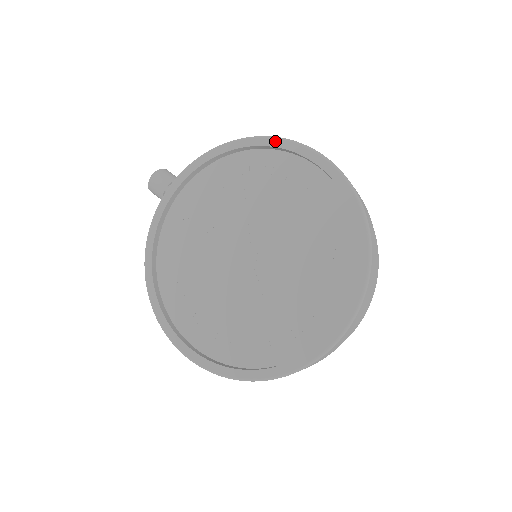
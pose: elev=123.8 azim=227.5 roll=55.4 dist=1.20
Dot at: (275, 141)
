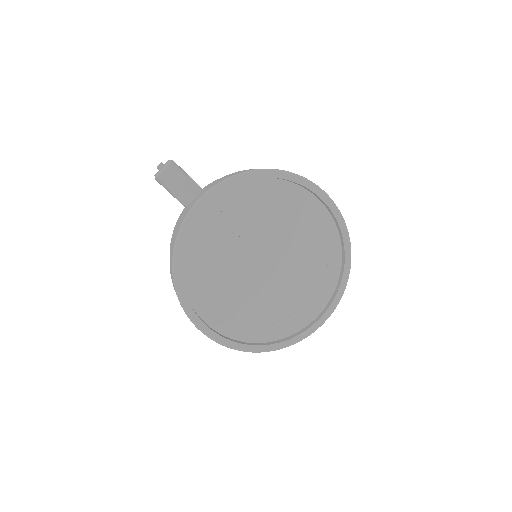
Dot at: (302, 180)
